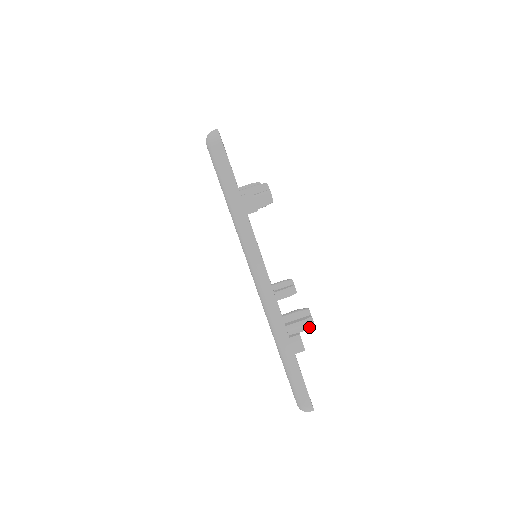
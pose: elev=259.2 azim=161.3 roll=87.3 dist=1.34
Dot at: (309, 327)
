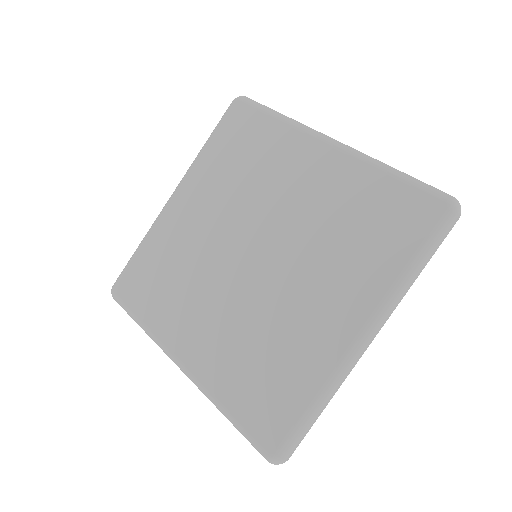
Dot at: occluded
